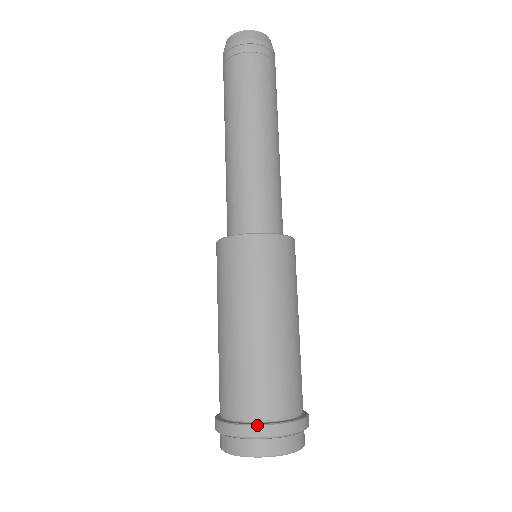
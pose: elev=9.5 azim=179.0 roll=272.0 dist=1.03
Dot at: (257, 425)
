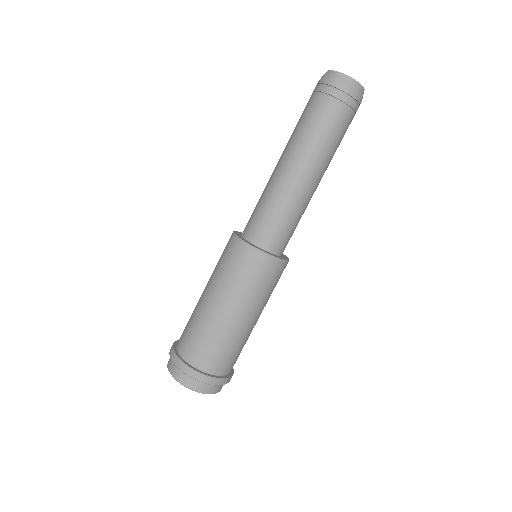
Dot at: (225, 379)
